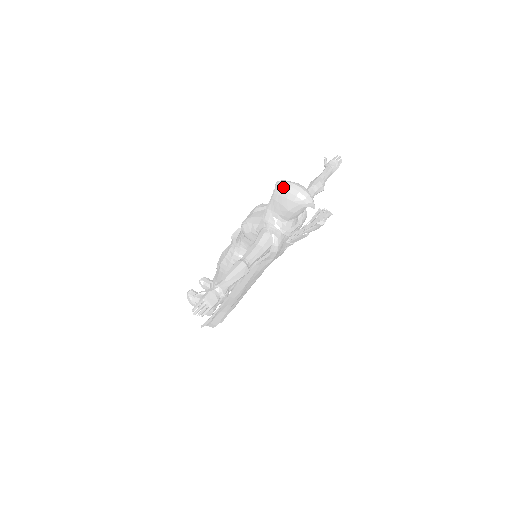
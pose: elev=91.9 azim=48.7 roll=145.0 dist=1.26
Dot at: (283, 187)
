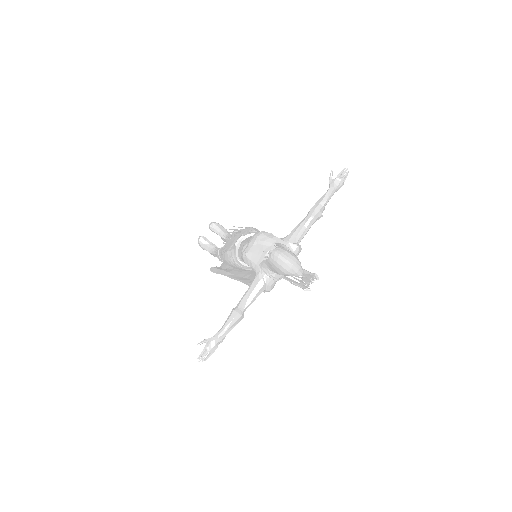
Dot at: (277, 260)
